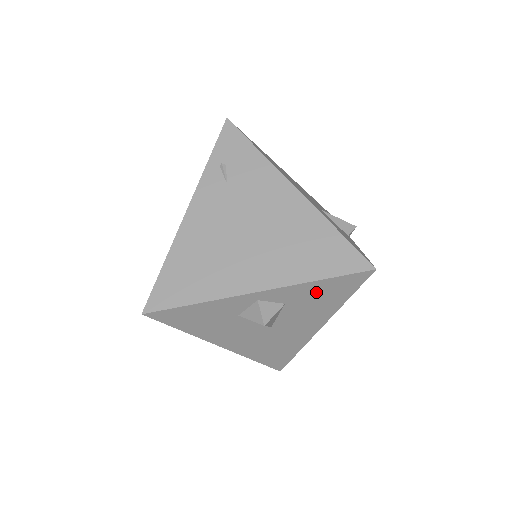
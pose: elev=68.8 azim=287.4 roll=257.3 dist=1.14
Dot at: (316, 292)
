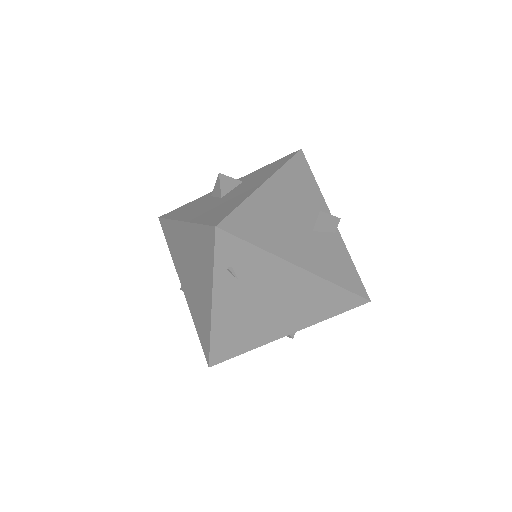
Dot at: occluded
